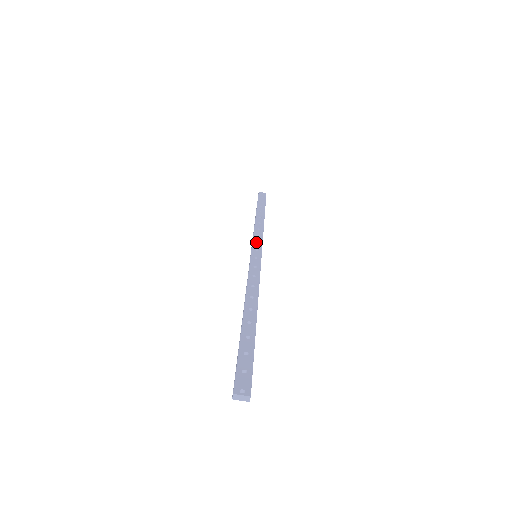
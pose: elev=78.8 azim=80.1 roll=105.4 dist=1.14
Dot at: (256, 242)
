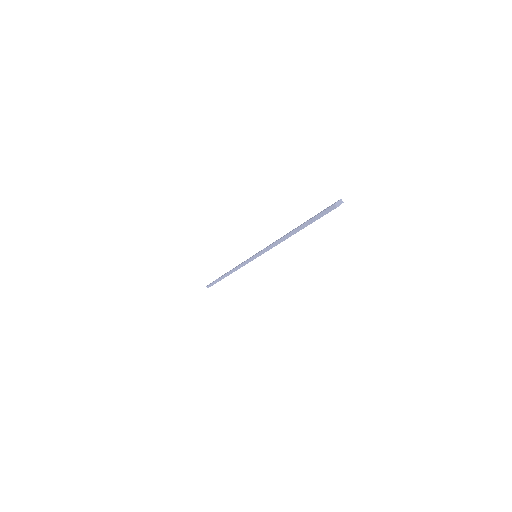
Dot at: occluded
